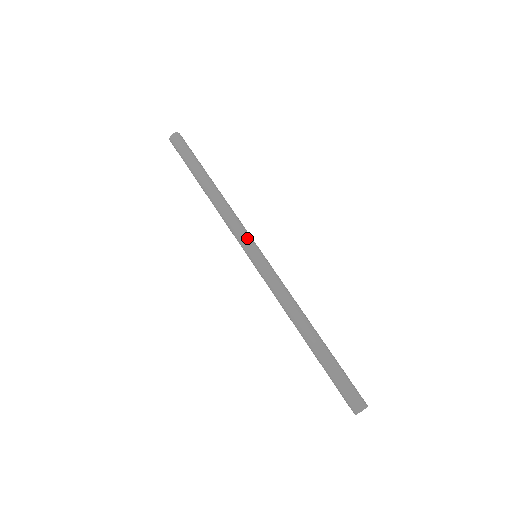
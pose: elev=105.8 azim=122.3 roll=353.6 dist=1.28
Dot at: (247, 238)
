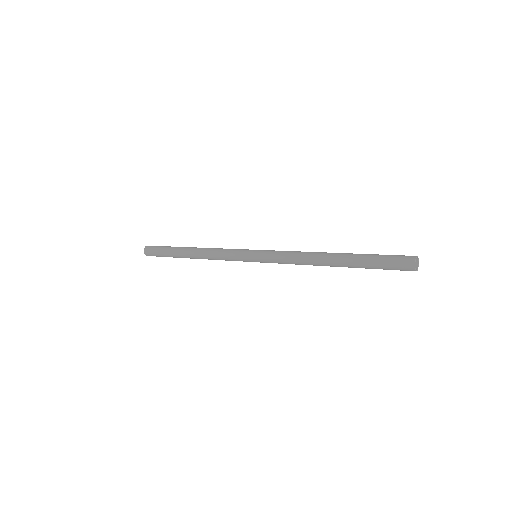
Dot at: (240, 250)
